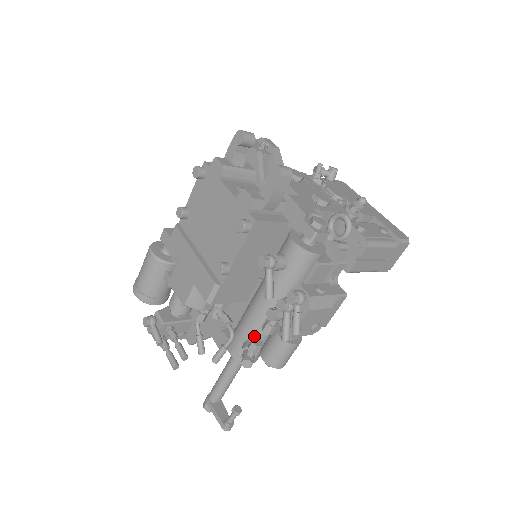
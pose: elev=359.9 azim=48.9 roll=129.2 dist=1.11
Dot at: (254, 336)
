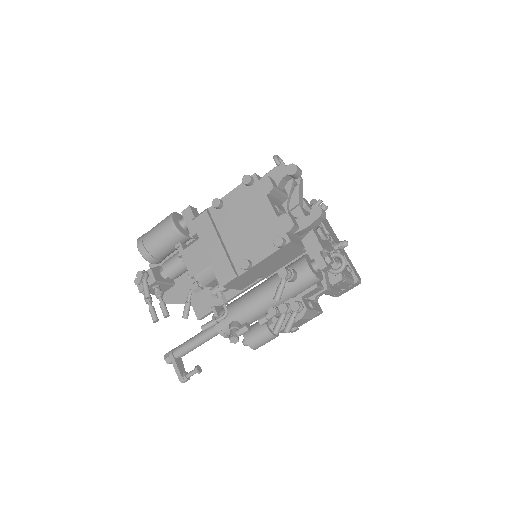
Dot at: (242, 320)
